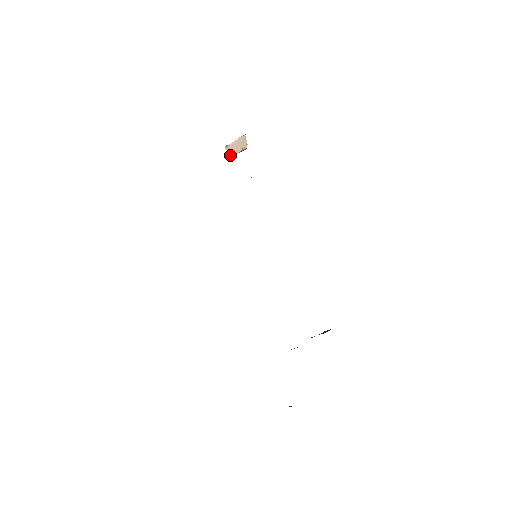
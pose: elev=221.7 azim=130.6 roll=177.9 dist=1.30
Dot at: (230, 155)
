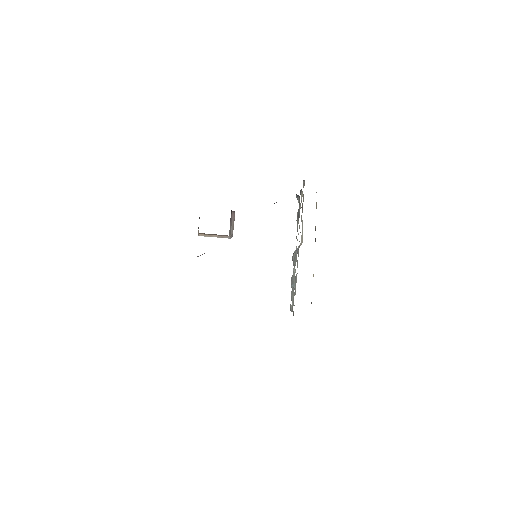
Dot at: occluded
